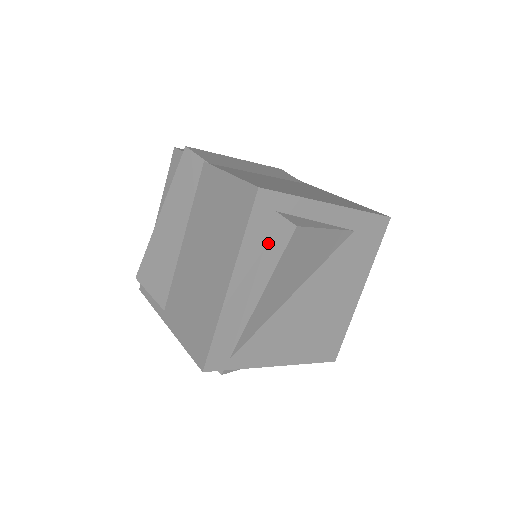
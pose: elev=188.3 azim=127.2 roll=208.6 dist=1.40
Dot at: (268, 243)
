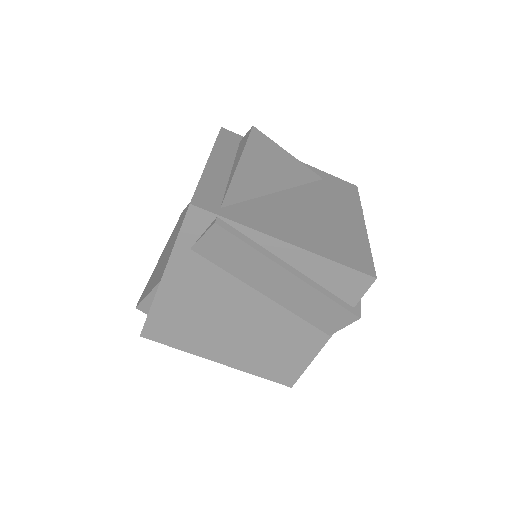
Dot at: (238, 150)
